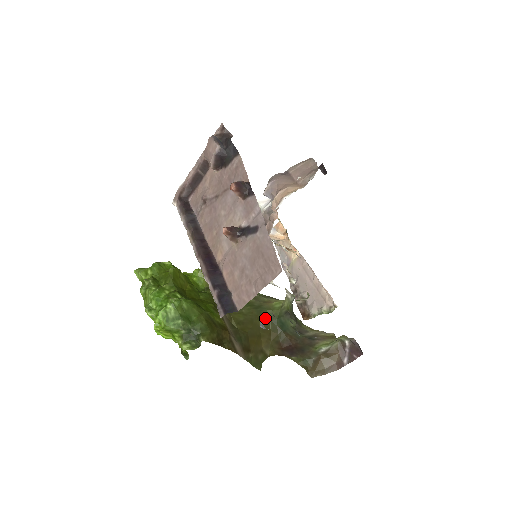
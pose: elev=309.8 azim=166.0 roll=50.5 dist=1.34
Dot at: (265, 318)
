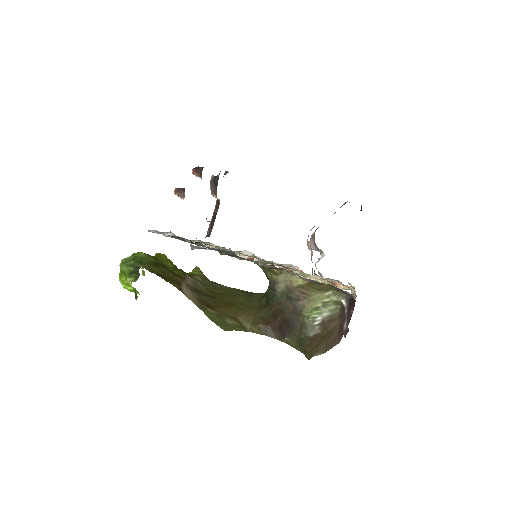
Dot at: (253, 299)
